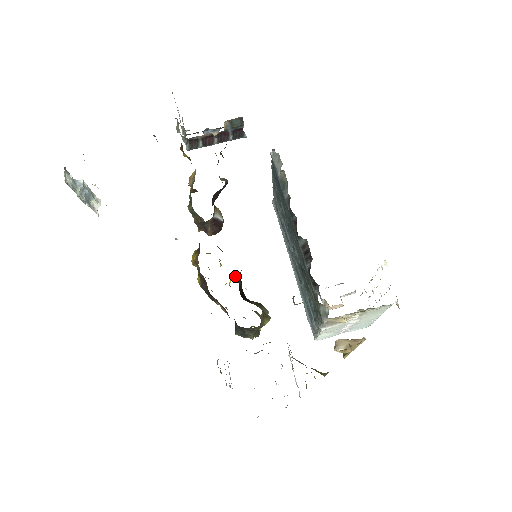
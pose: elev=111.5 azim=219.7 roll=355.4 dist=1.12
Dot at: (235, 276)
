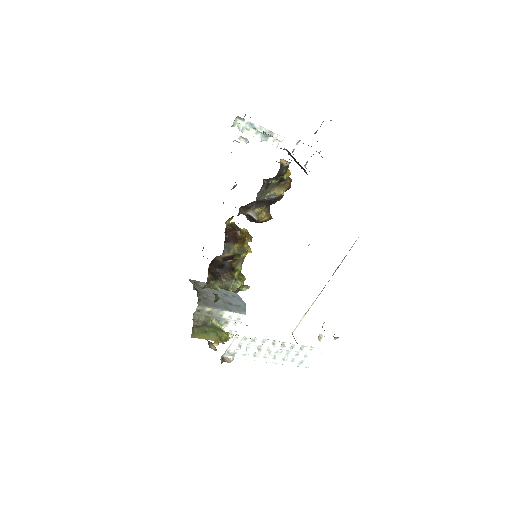
Dot at: (244, 254)
